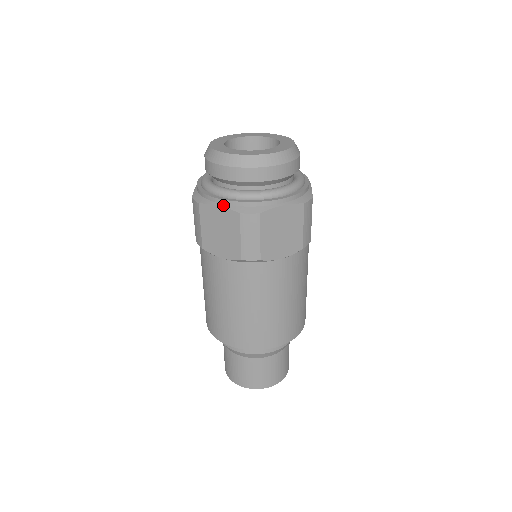
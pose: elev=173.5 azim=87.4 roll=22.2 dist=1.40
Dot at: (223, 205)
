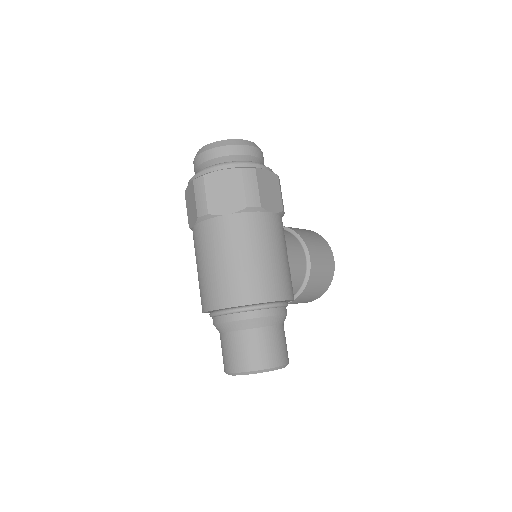
Dot at: (190, 182)
